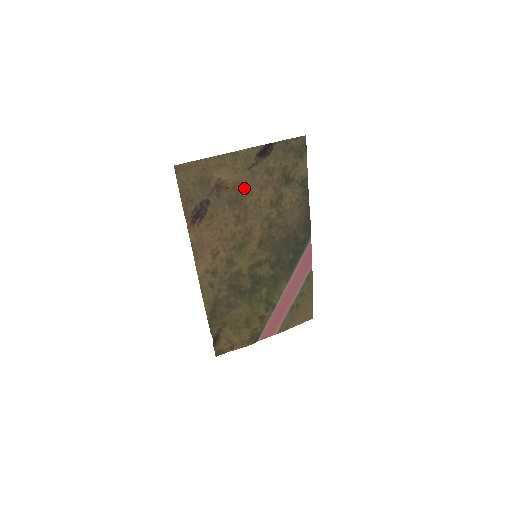
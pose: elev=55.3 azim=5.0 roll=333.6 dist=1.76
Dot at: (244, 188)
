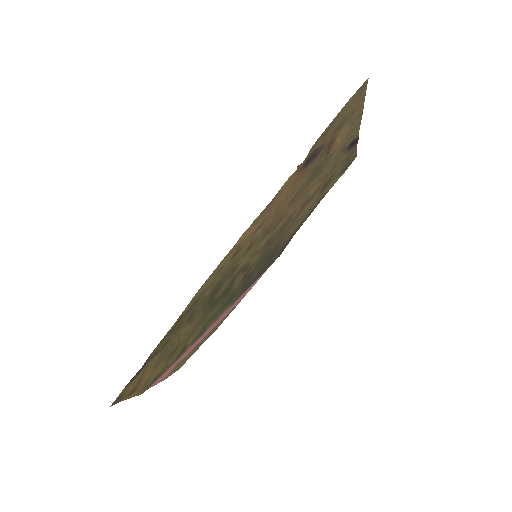
Dot at: (325, 166)
